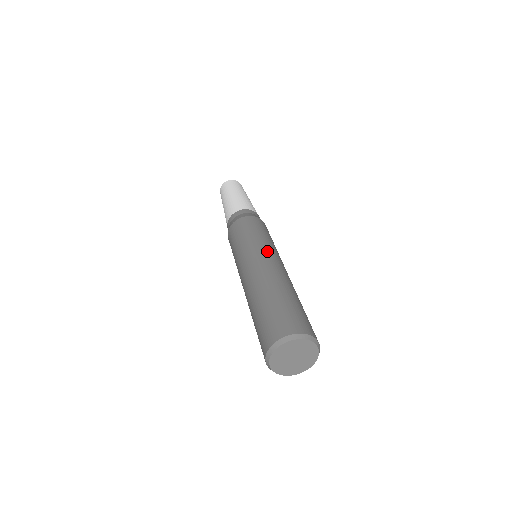
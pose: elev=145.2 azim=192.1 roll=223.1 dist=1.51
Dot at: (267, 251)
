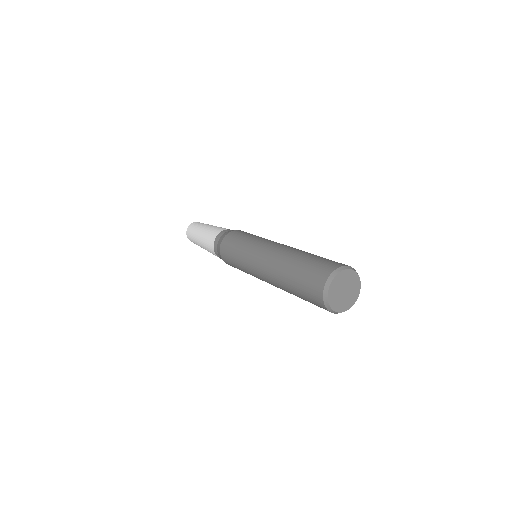
Dot at: (271, 241)
